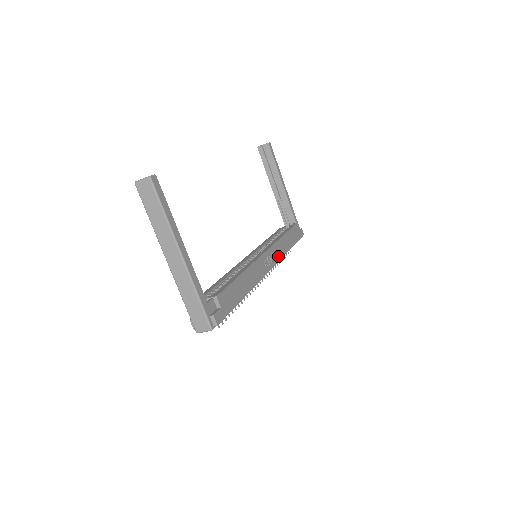
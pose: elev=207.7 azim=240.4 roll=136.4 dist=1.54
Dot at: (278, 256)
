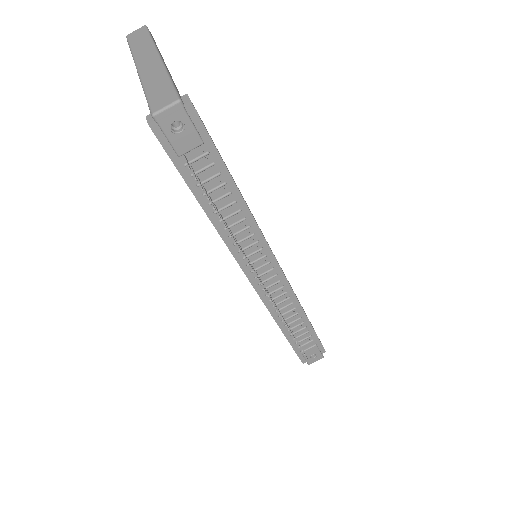
Dot at: occluded
